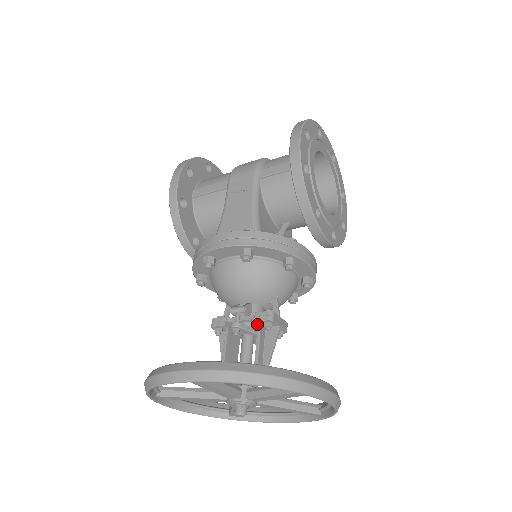
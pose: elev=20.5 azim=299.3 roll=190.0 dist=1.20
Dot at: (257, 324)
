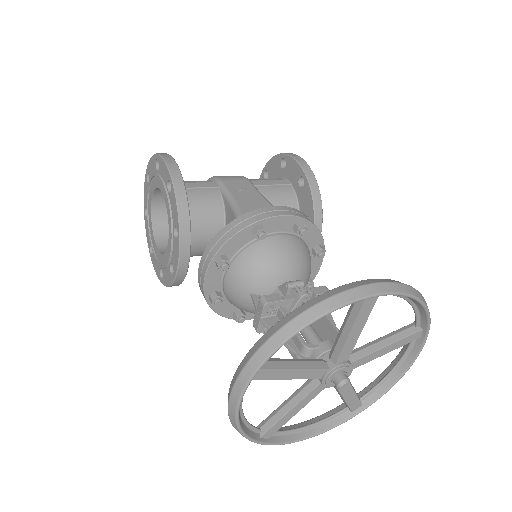
Dot at: occluded
